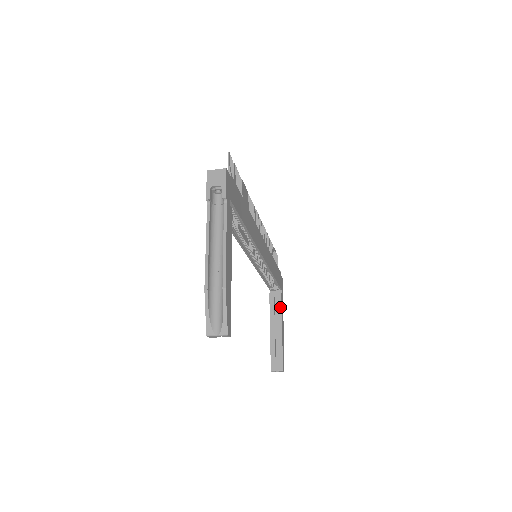
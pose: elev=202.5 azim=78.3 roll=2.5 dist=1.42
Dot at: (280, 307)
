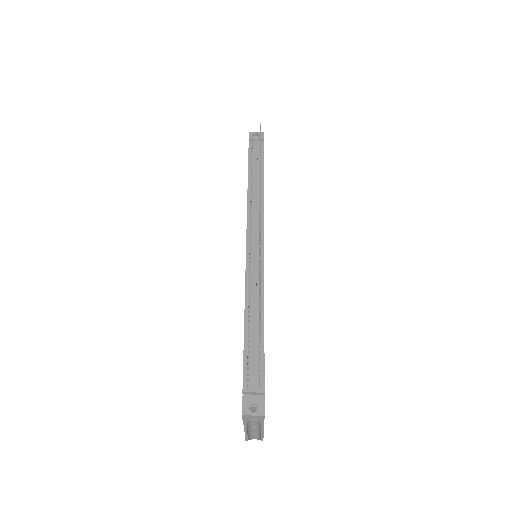
Dot at: occluded
